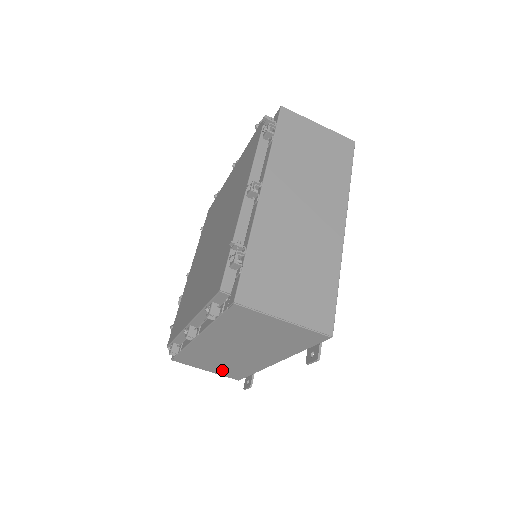
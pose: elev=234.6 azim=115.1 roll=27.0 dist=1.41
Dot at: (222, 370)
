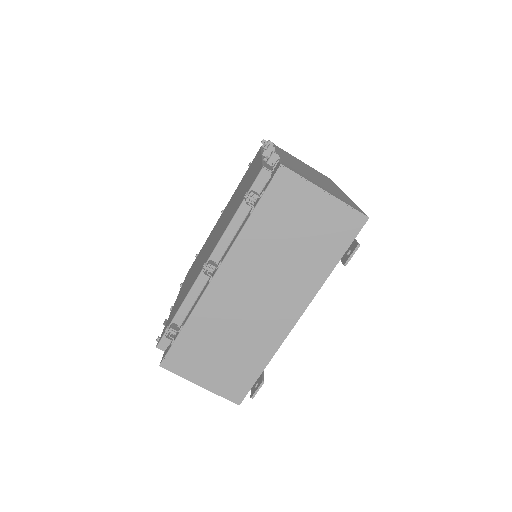
Dot at: (224, 374)
